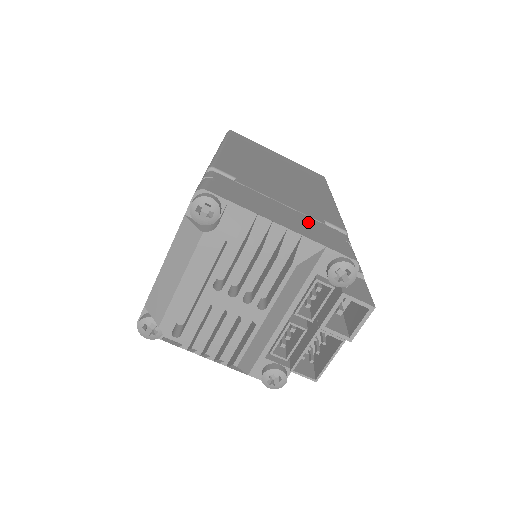
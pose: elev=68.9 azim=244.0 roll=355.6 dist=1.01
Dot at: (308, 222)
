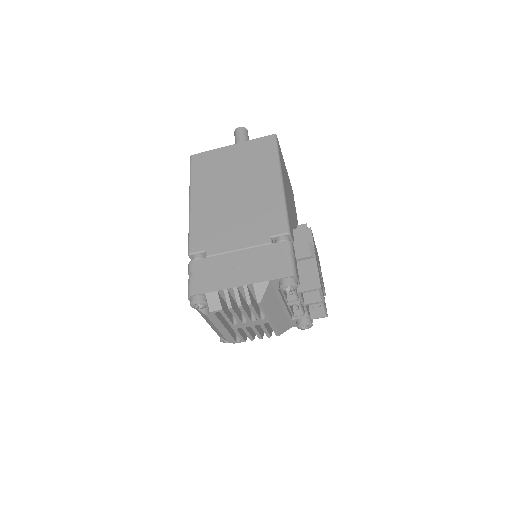
Dot at: (257, 257)
